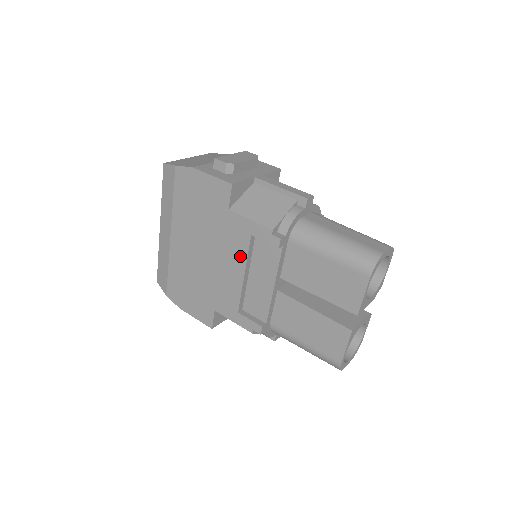
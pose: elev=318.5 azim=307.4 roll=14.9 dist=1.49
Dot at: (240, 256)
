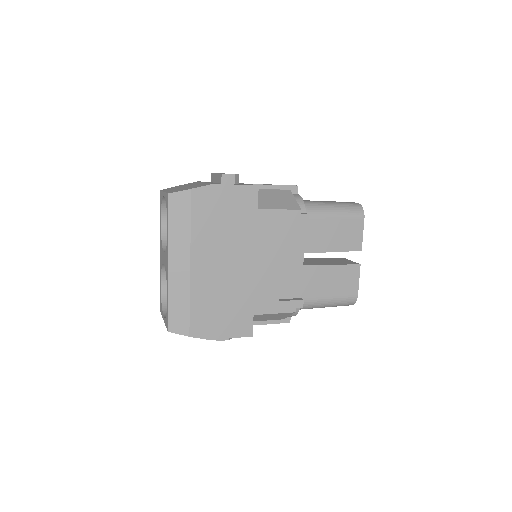
Dot at: (274, 246)
